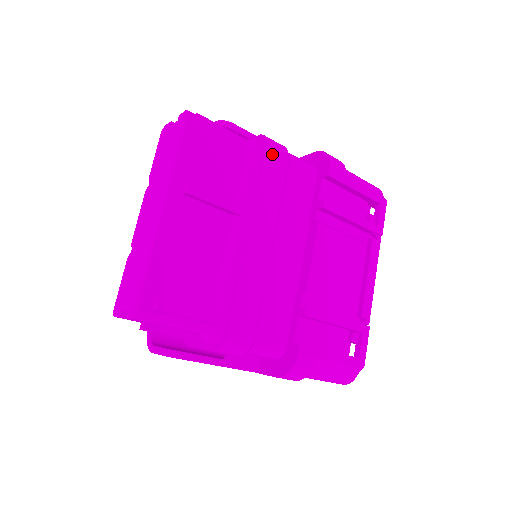
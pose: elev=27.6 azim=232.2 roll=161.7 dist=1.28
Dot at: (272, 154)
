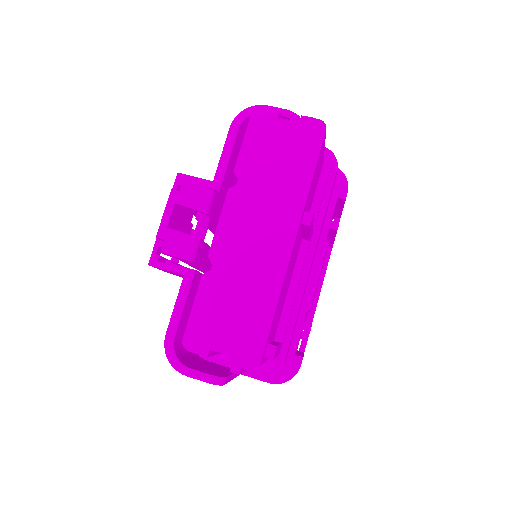
Dot at: occluded
